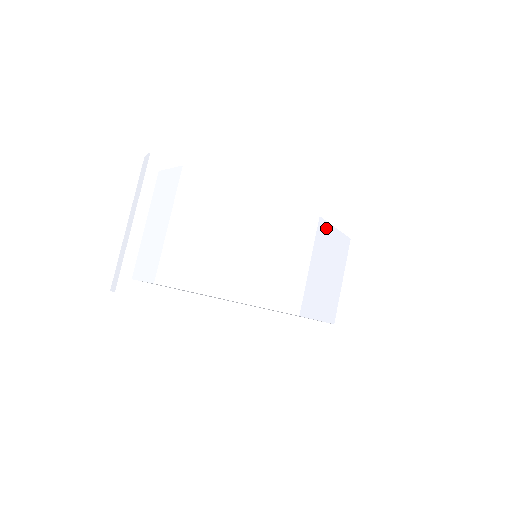
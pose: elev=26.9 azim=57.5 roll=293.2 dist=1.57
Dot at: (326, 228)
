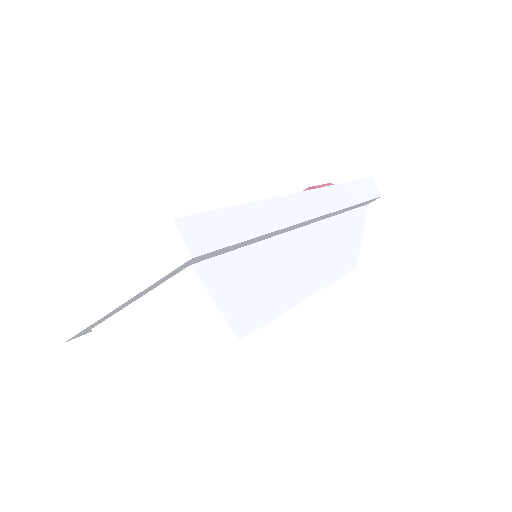
Dot at: occluded
